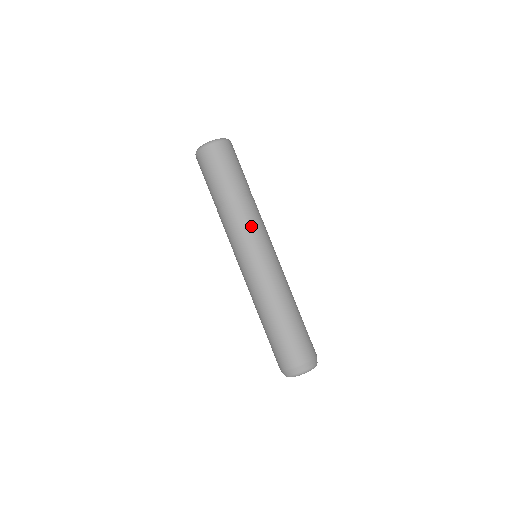
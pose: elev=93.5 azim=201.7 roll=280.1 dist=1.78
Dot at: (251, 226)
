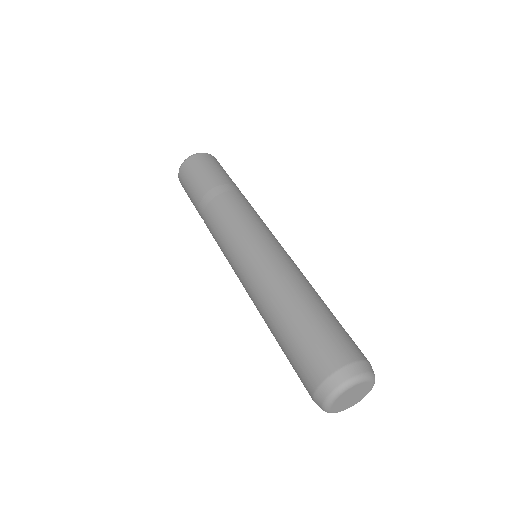
Dot at: (229, 219)
